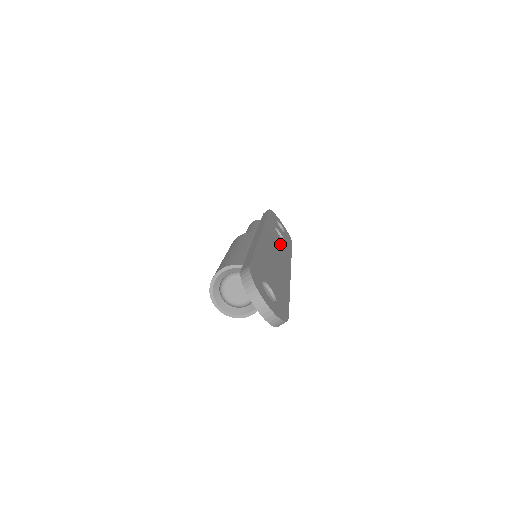
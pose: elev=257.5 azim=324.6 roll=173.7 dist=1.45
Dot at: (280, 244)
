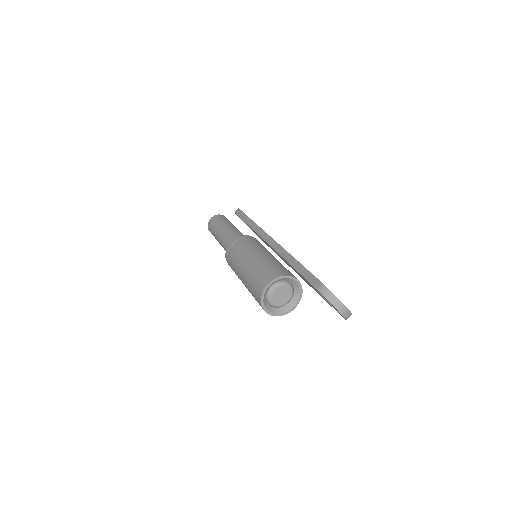
Dot at: occluded
